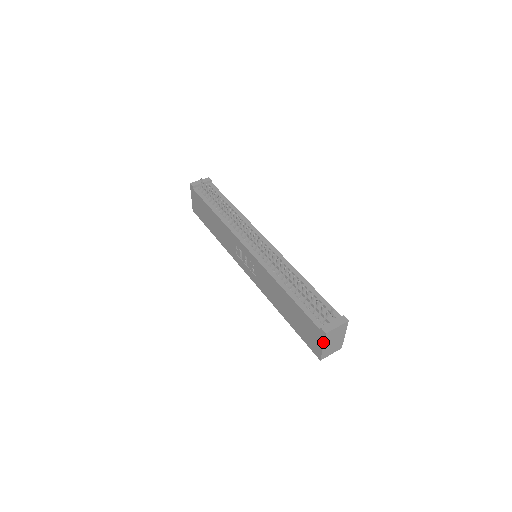
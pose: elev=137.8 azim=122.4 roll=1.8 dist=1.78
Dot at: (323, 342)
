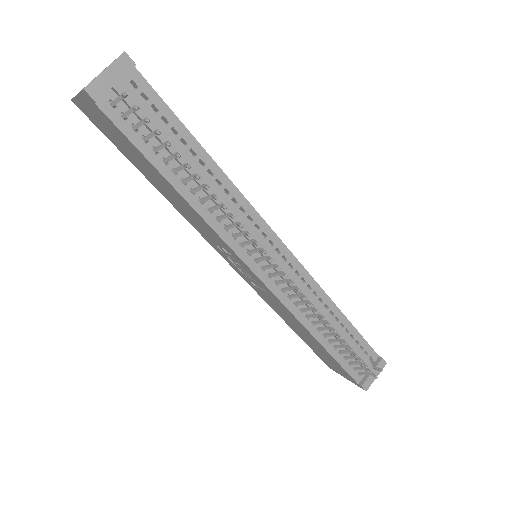
Dot at: occluded
